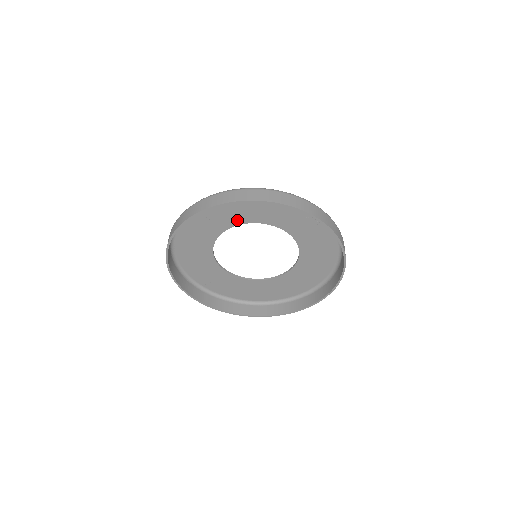
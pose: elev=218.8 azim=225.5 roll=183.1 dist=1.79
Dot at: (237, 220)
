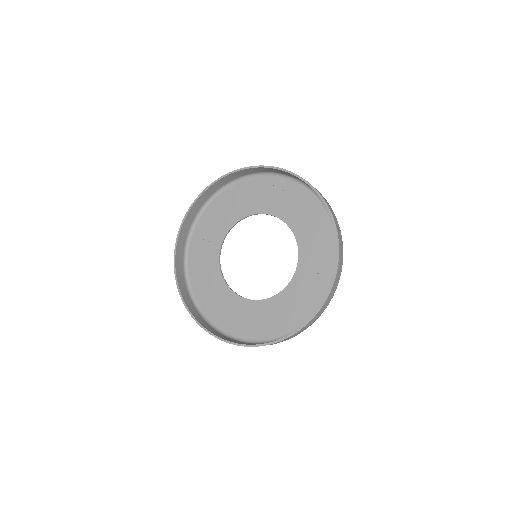
Dot at: (225, 227)
